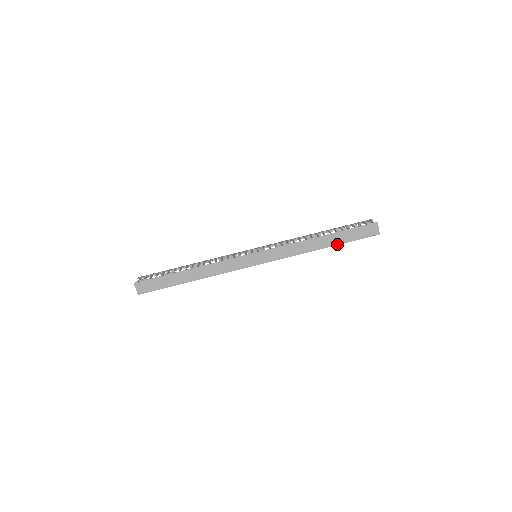
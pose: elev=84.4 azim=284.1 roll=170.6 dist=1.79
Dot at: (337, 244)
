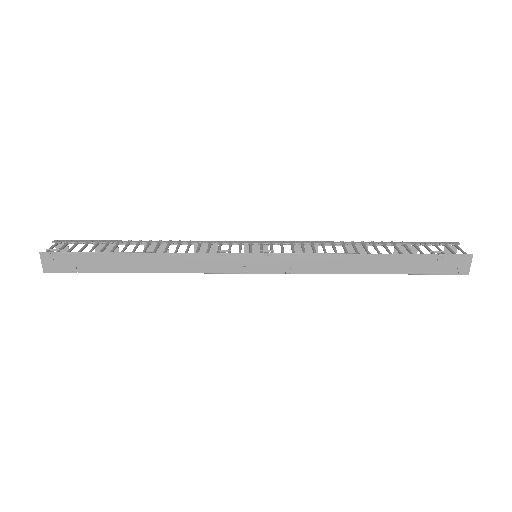
Dot at: (395, 272)
